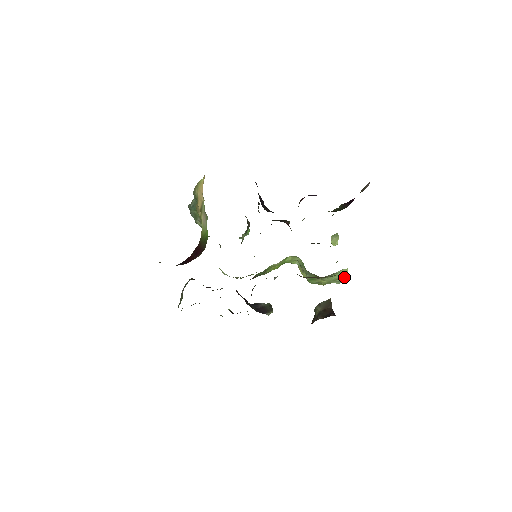
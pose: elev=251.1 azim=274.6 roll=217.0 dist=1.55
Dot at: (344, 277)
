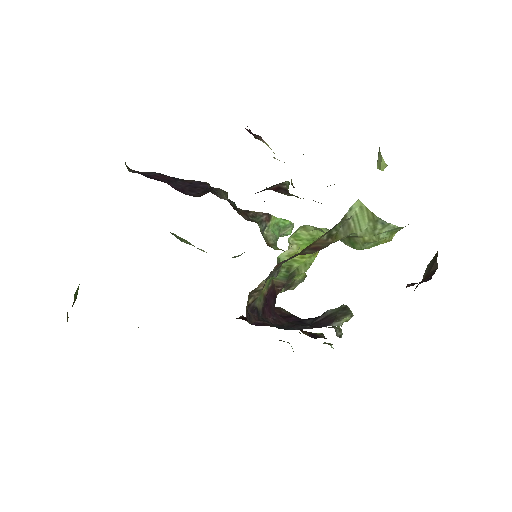
Dot at: (374, 216)
